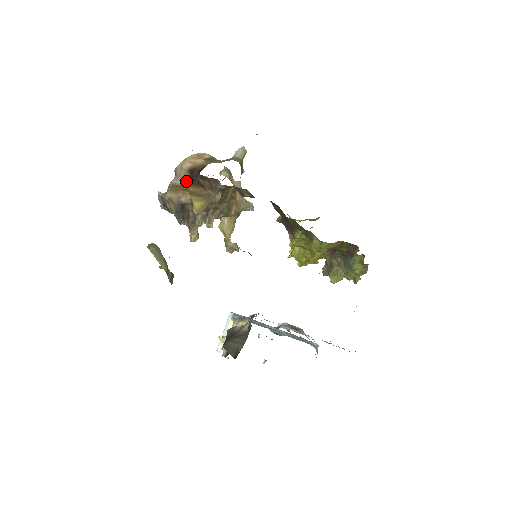
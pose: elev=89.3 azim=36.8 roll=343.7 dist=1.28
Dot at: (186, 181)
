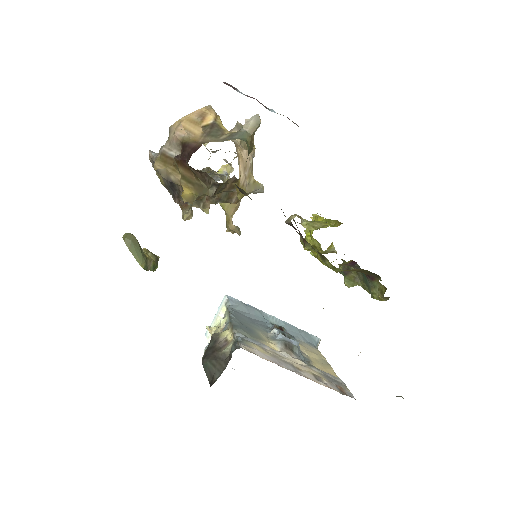
Dot at: (176, 158)
